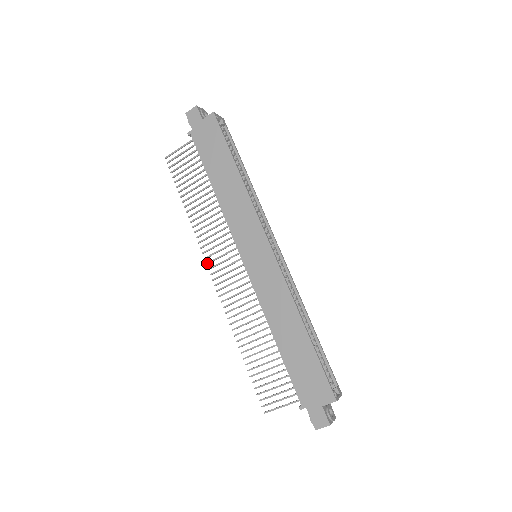
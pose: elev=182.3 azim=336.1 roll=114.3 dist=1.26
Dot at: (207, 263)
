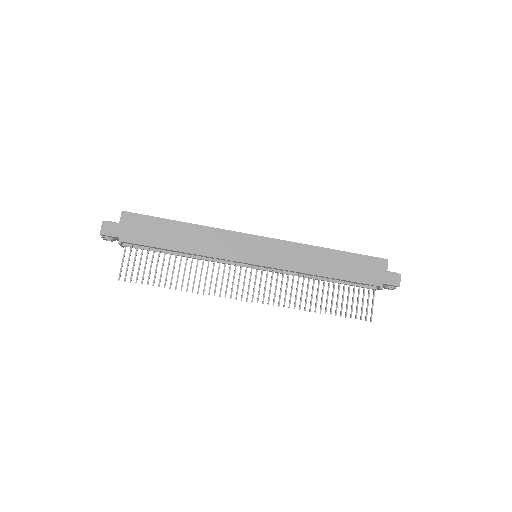
Dot at: (236, 298)
